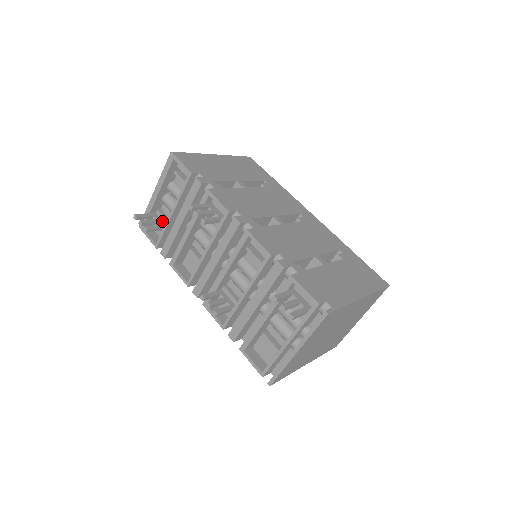
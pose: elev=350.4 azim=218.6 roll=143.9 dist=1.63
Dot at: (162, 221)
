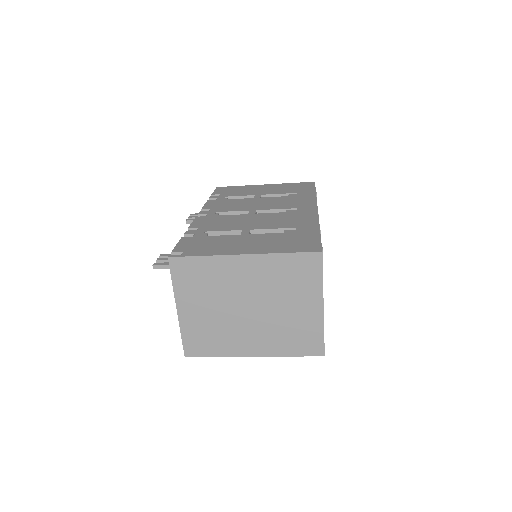
Dot at: occluded
